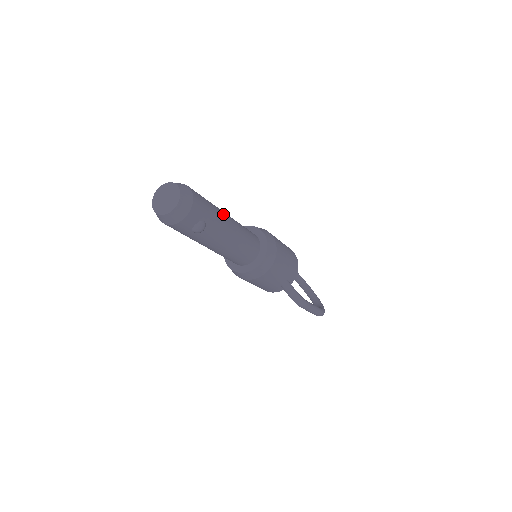
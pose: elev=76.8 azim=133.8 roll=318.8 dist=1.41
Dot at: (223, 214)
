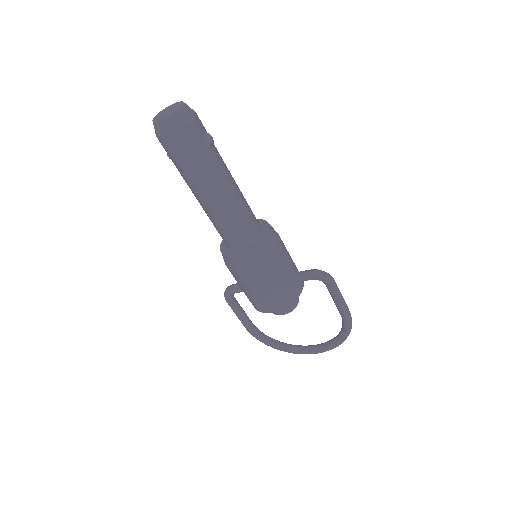
Dot at: occluded
